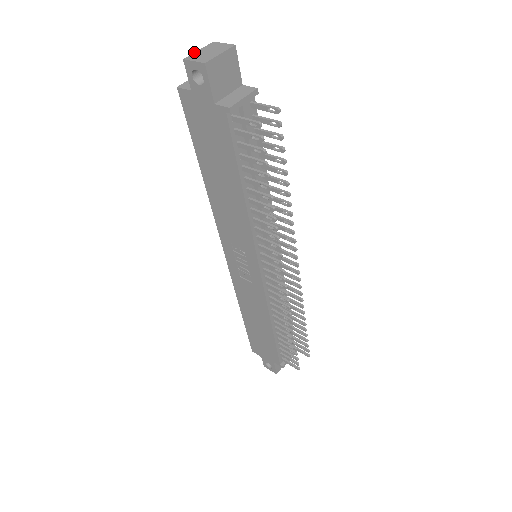
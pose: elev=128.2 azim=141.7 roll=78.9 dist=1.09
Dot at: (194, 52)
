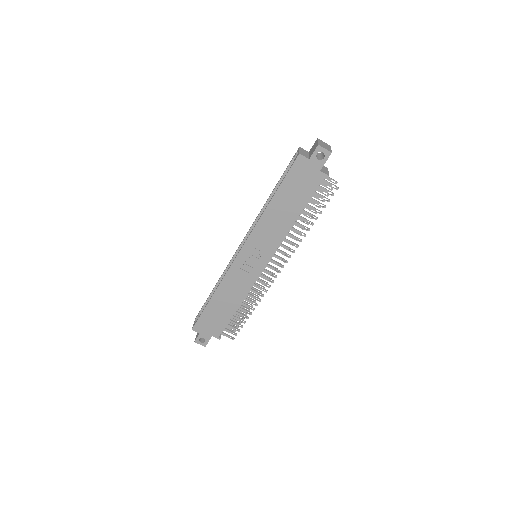
Dot at: (318, 142)
